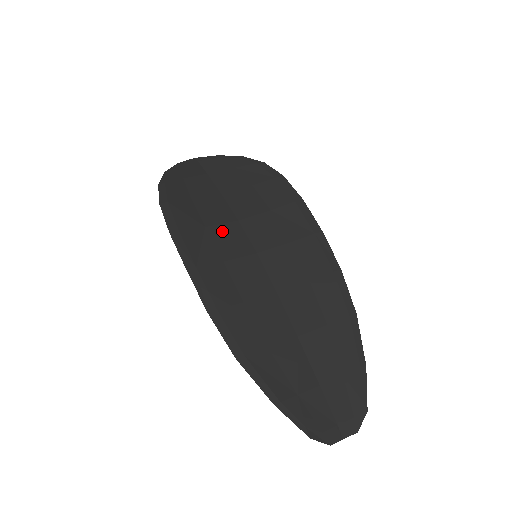
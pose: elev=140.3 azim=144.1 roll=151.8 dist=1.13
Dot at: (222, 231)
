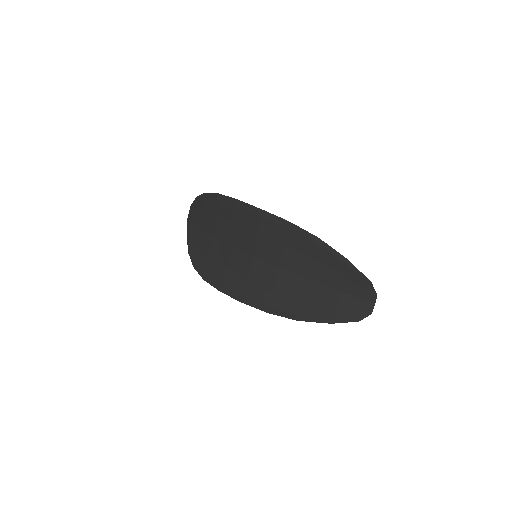
Dot at: (233, 262)
